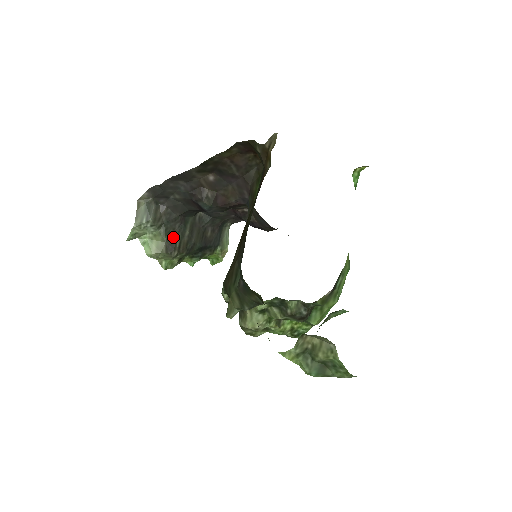
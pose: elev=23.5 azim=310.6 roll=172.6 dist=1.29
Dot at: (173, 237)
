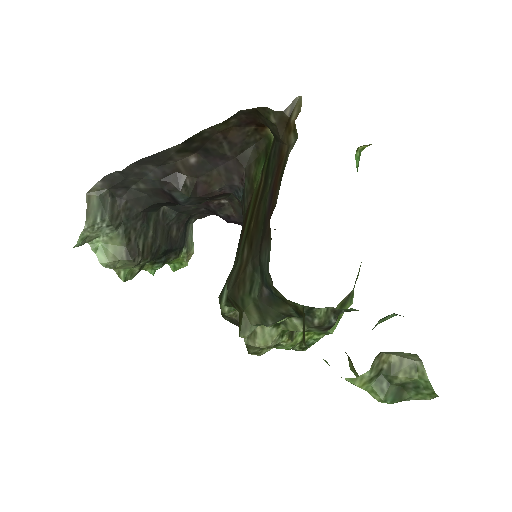
Dot at: (134, 239)
